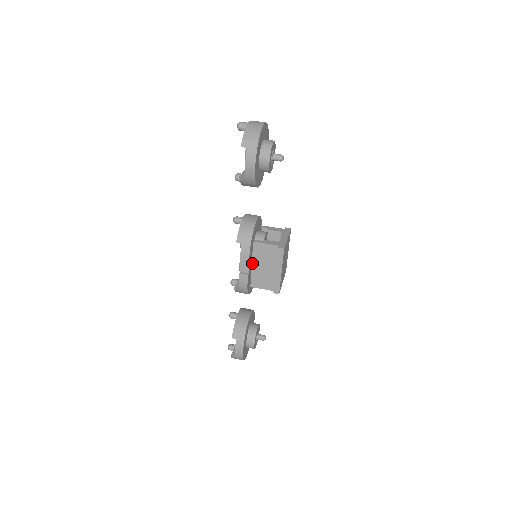
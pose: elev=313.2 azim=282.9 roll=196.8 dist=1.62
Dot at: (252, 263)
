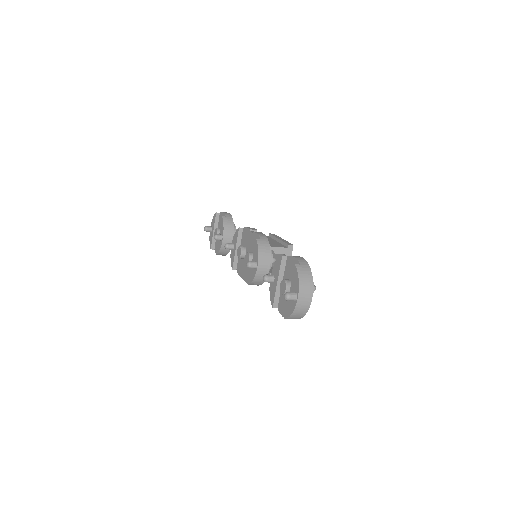
Dot at: occluded
